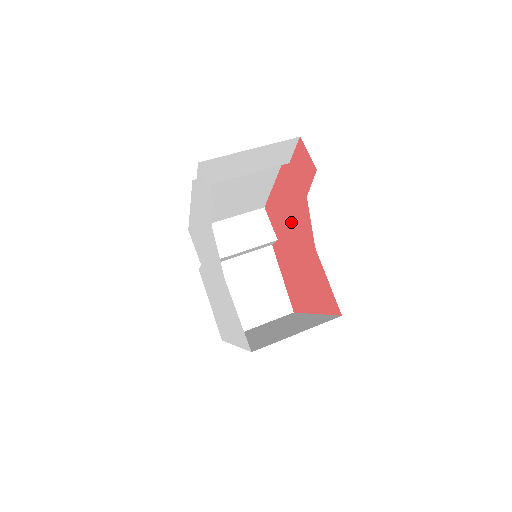
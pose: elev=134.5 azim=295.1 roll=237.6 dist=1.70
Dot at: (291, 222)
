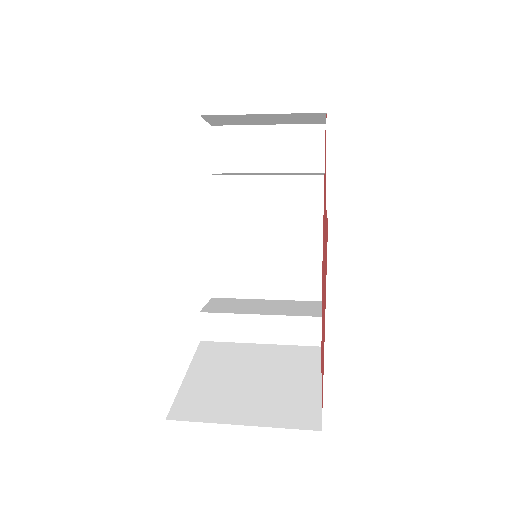
Dot at: occluded
